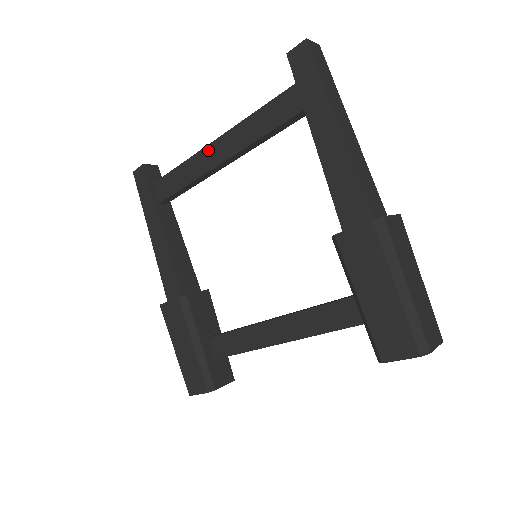
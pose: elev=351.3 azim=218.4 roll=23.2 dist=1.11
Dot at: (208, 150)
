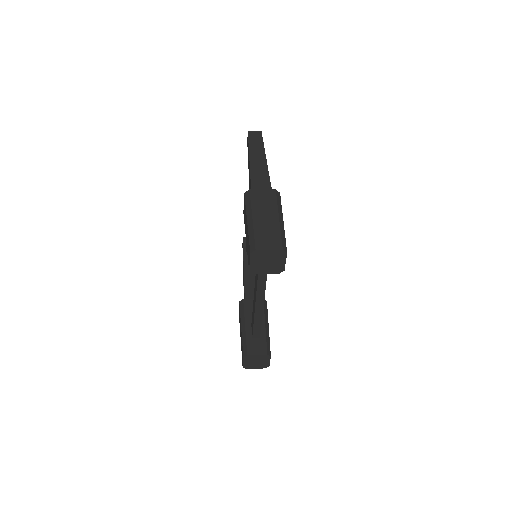
Dot at: occluded
